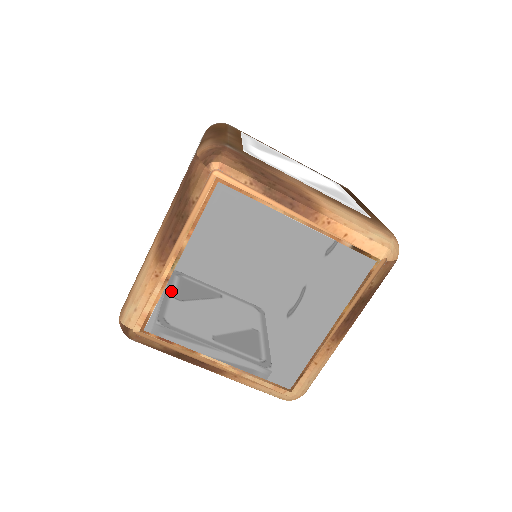
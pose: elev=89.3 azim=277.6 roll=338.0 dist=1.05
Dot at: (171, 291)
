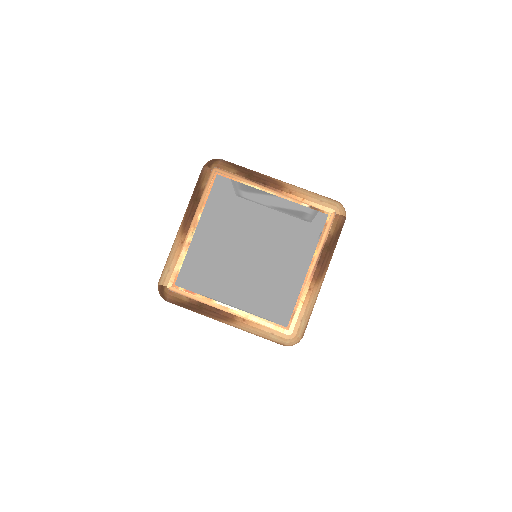
Dot at: (192, 252)
